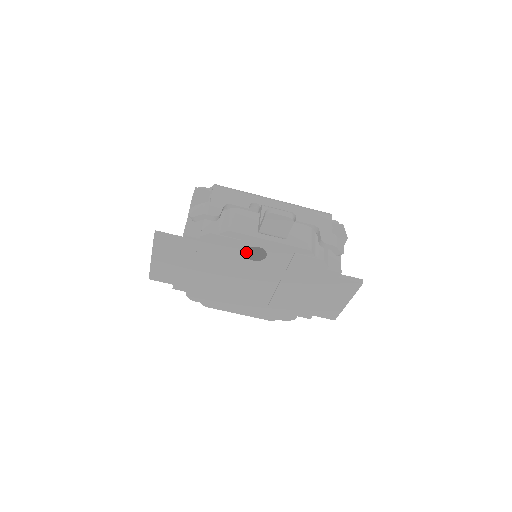
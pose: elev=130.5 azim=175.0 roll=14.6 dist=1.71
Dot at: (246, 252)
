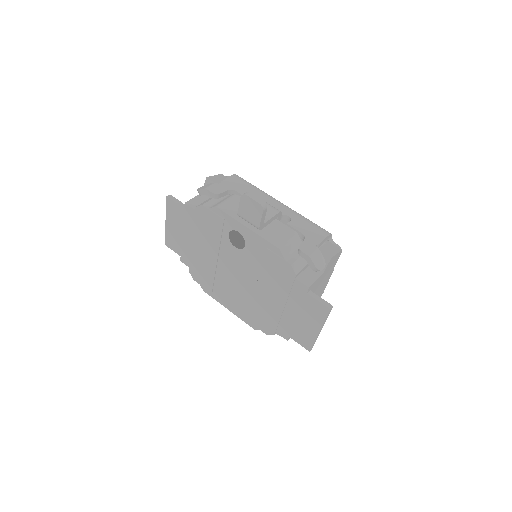
Dot at: (241, 244)
